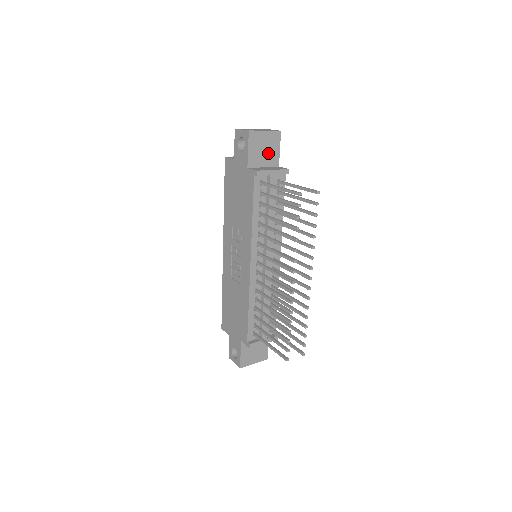
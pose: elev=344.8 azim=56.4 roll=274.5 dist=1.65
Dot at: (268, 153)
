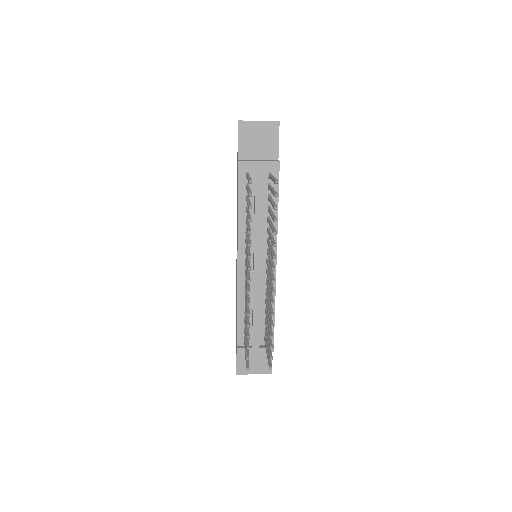
Dot at: (264, 145)
